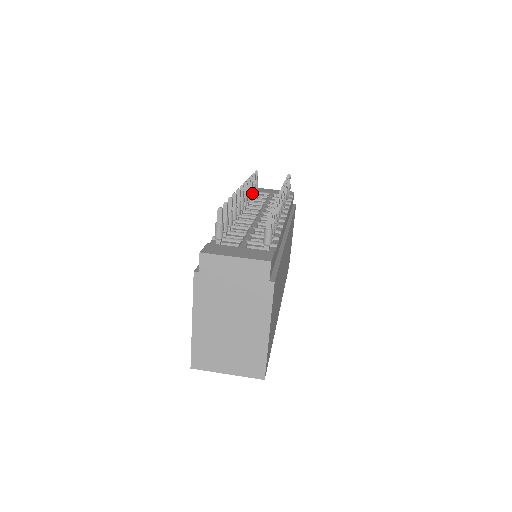
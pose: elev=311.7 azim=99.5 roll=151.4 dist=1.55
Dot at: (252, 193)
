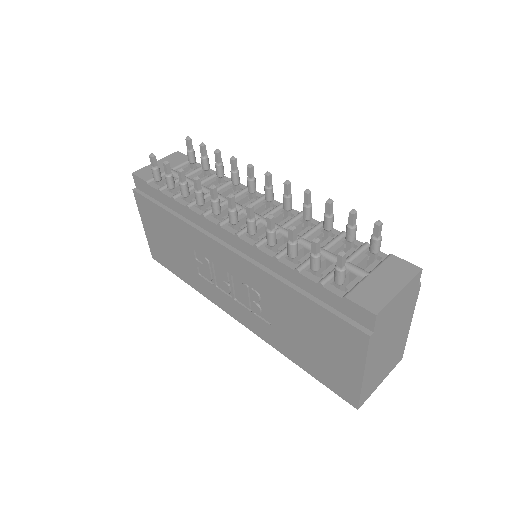
Dot at: (188, 188)
